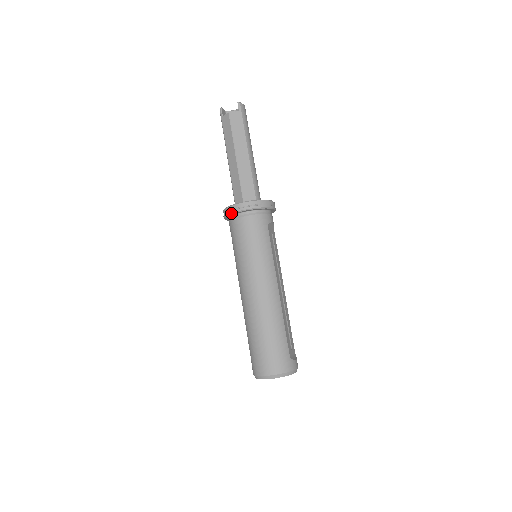
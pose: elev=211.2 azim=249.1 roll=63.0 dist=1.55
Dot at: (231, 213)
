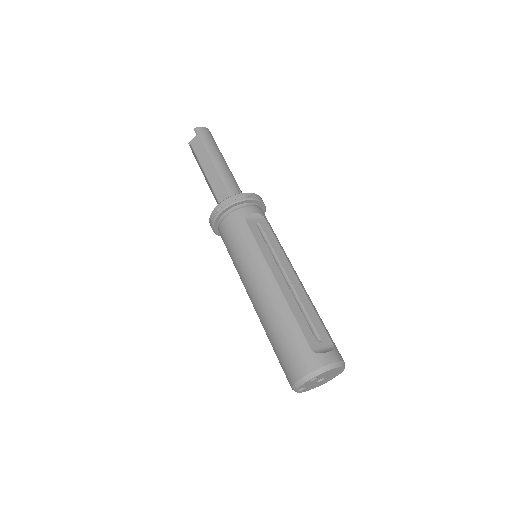
Dot at: (212, 227)
